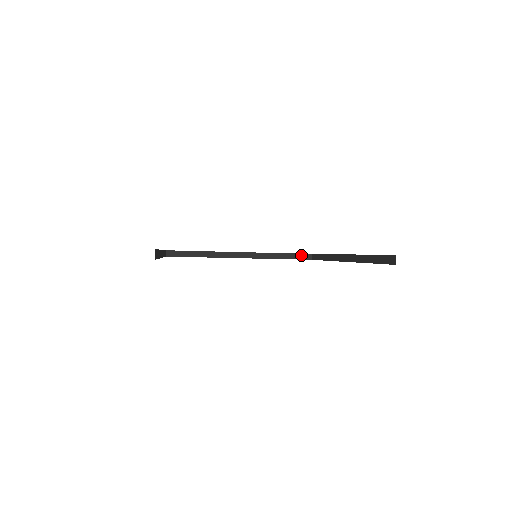
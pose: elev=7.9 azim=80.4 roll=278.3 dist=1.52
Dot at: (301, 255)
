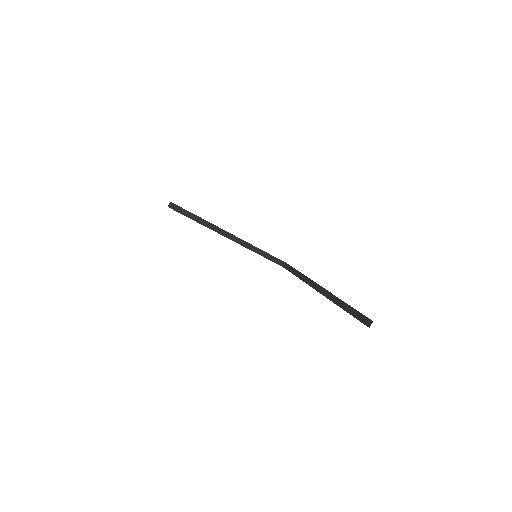
Dot at: (277, 259)
